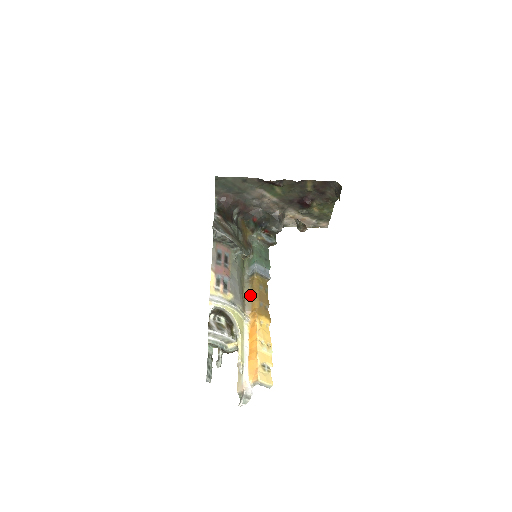
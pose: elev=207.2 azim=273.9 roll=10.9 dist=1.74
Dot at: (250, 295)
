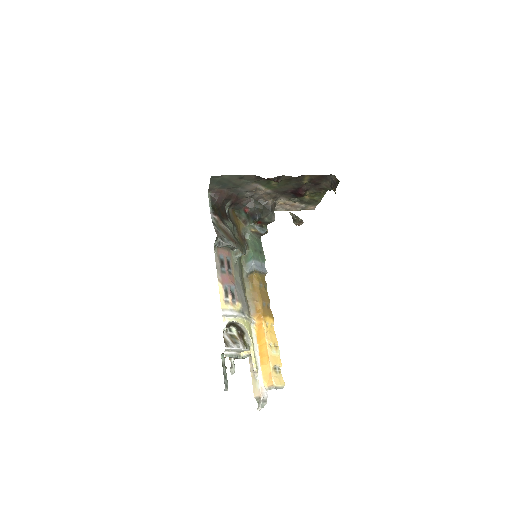
Dot at: (252, 295)
